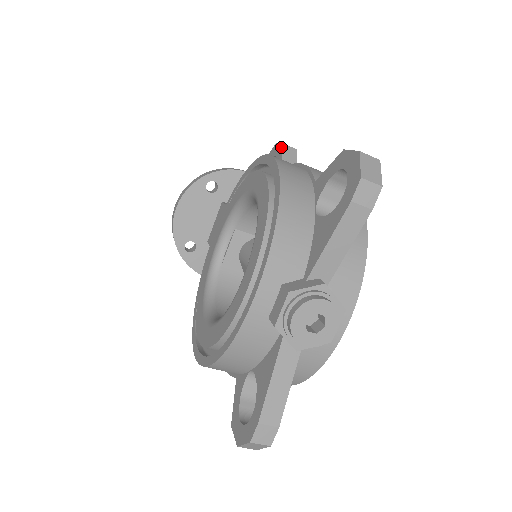
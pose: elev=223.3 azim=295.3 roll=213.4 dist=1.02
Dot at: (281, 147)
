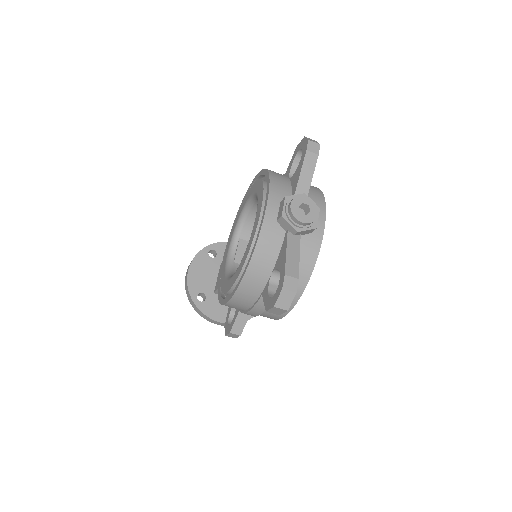
Dot at: occluded
